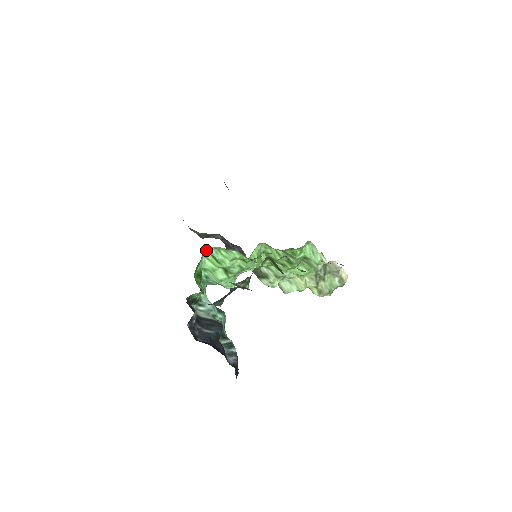
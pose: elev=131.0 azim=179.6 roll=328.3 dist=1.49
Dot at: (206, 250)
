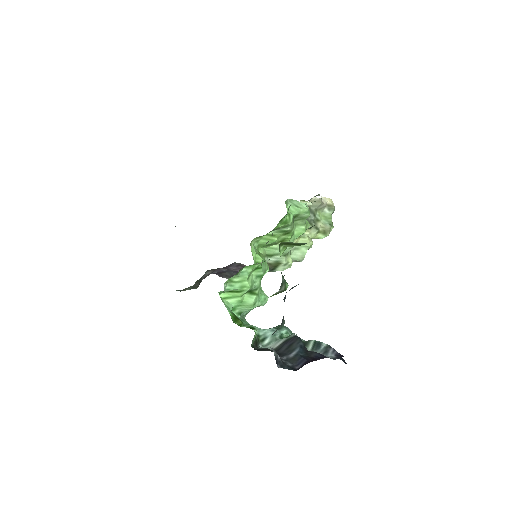
Dot at: (220, 293)
